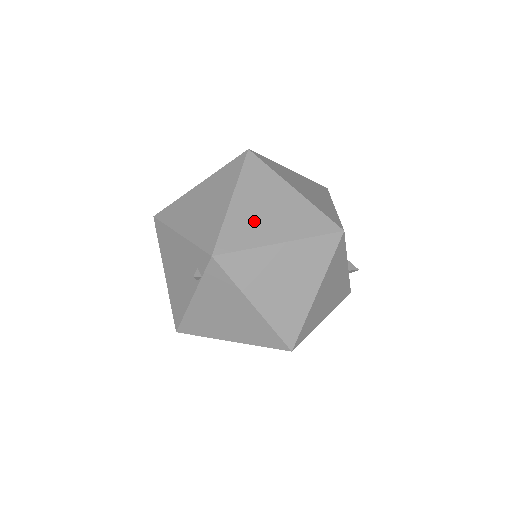
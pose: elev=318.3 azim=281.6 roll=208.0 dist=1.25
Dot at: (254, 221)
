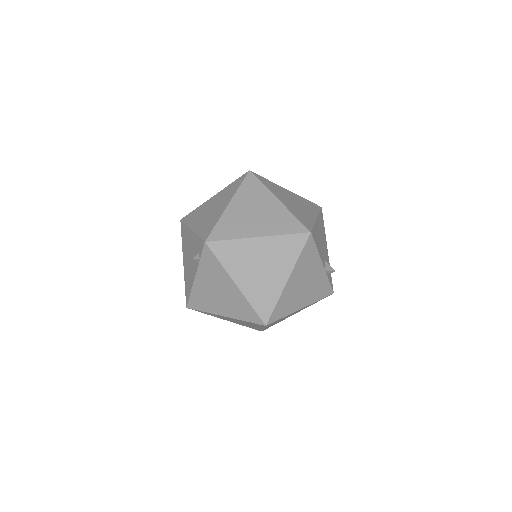
Dot at: (242, 220)
